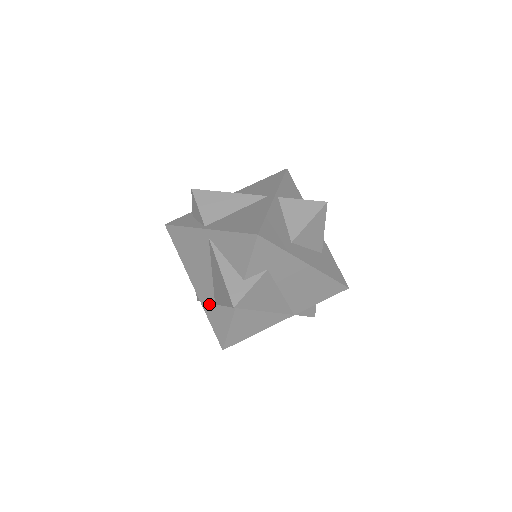
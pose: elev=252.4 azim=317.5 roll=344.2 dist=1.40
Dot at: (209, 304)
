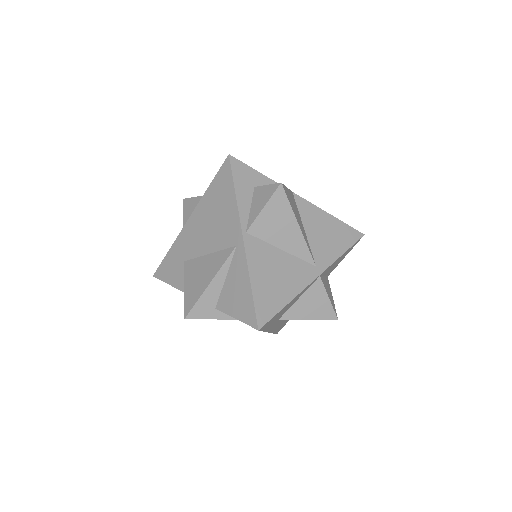
Dot at: (181, 251)
